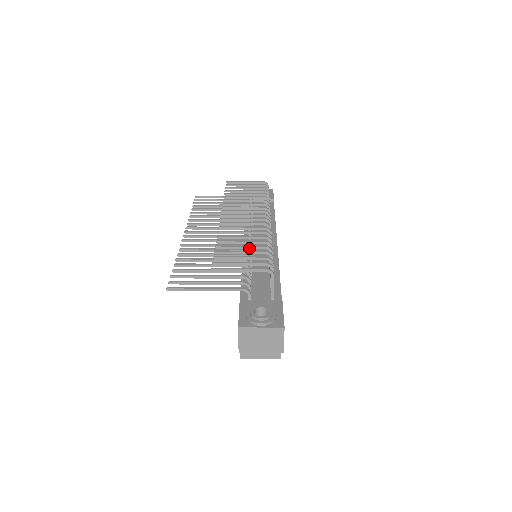
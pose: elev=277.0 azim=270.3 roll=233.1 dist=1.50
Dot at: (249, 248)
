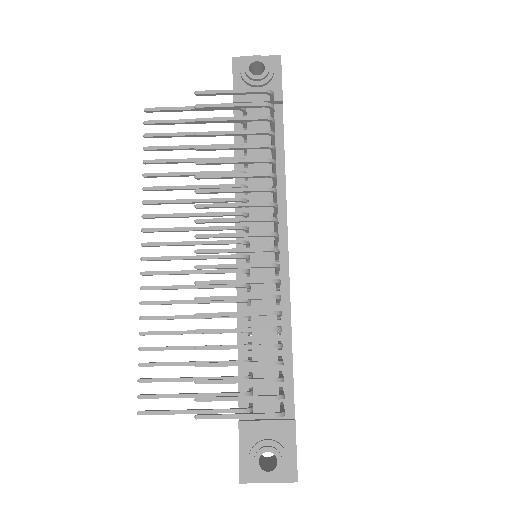
Dot at: occluded
